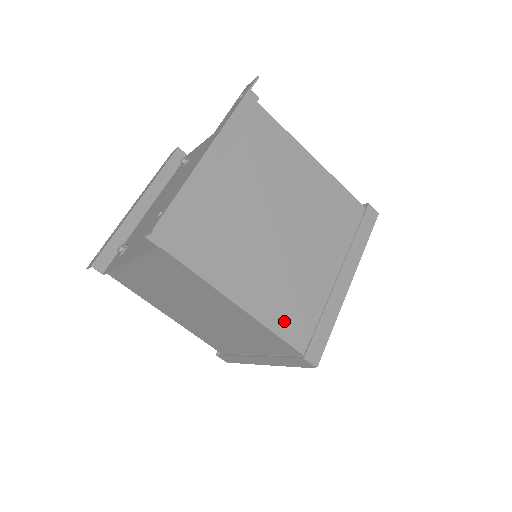
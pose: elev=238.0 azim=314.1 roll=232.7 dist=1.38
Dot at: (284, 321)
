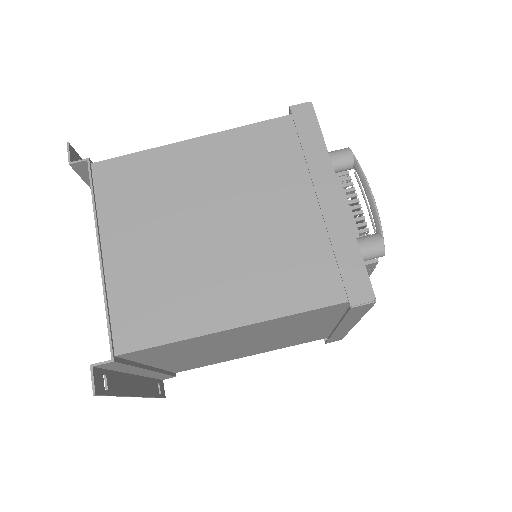
Dot at: occluded
